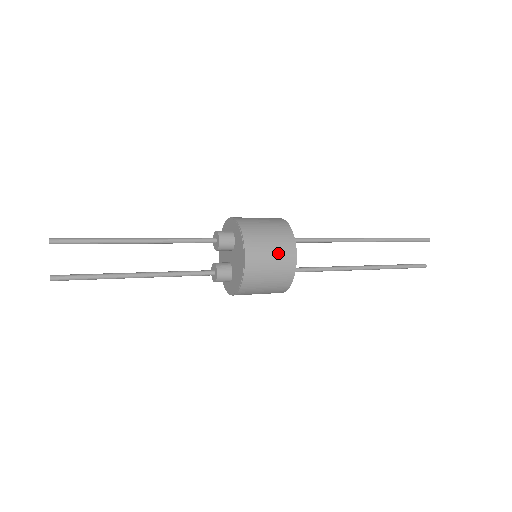
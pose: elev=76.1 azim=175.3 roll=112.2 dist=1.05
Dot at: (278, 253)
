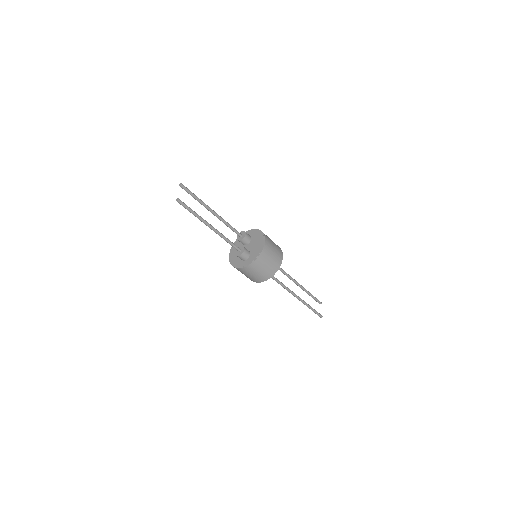
Dot at: (276, 245)
